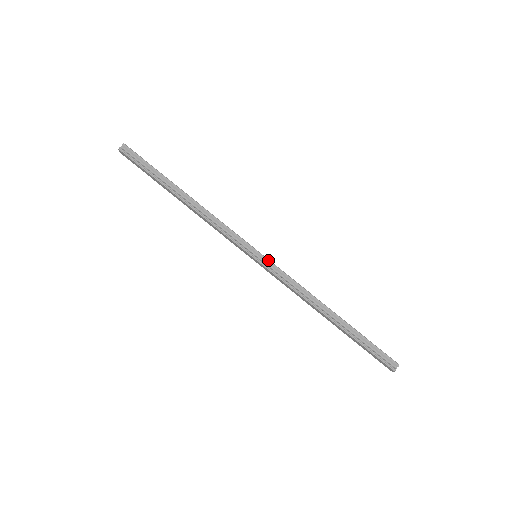
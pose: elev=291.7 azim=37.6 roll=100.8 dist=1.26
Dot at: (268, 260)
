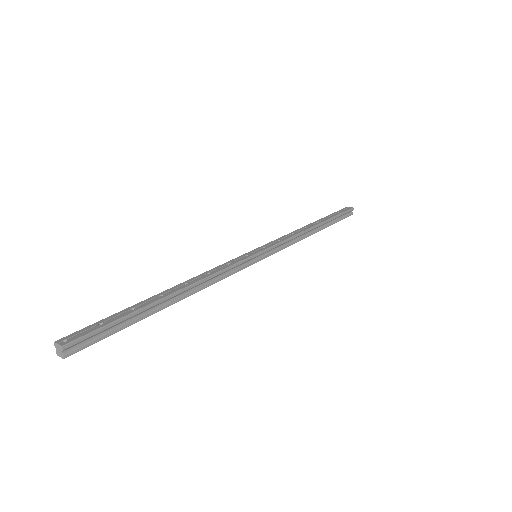
Dot at: (269, 249)
